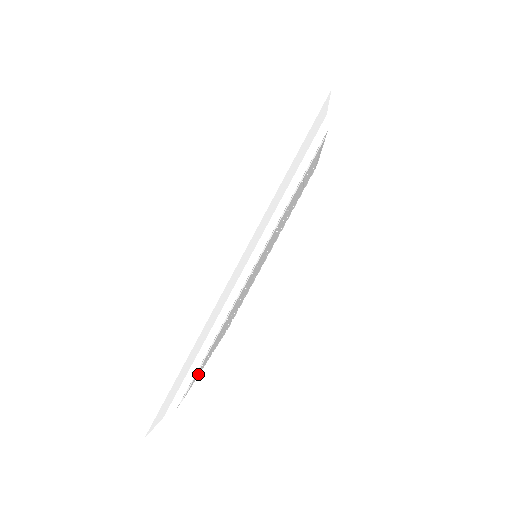
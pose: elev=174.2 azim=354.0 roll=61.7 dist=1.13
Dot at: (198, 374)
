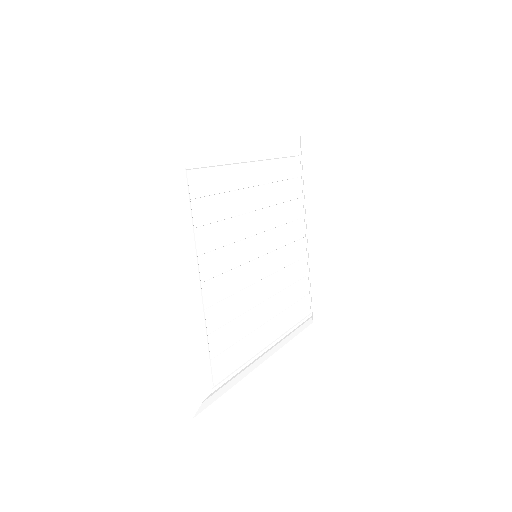
Dot at: (241, 363)
